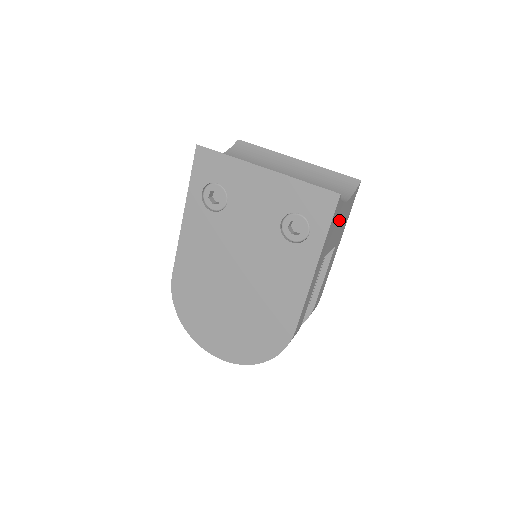
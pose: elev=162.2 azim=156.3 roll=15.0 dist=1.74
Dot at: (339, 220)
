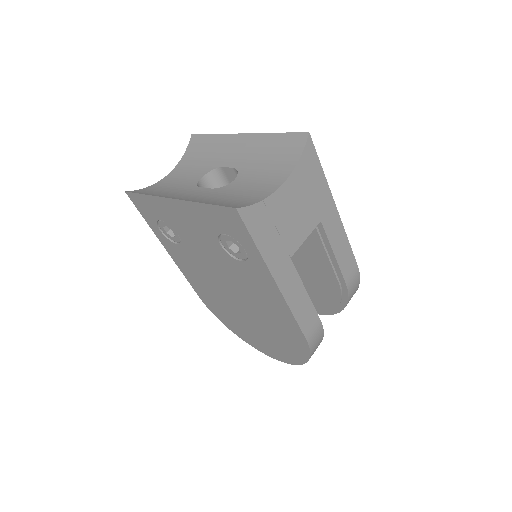
Dot at: (286, 209)
